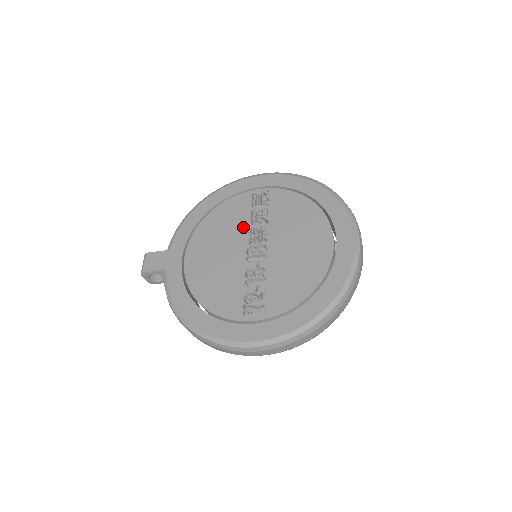
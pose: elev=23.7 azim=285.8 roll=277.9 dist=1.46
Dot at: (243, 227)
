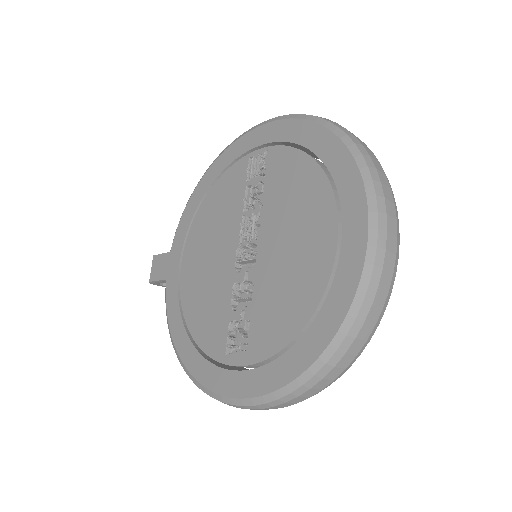
Dot at: (235, 216)
